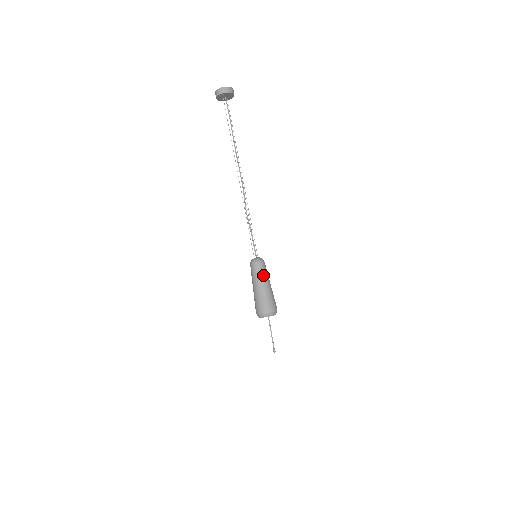
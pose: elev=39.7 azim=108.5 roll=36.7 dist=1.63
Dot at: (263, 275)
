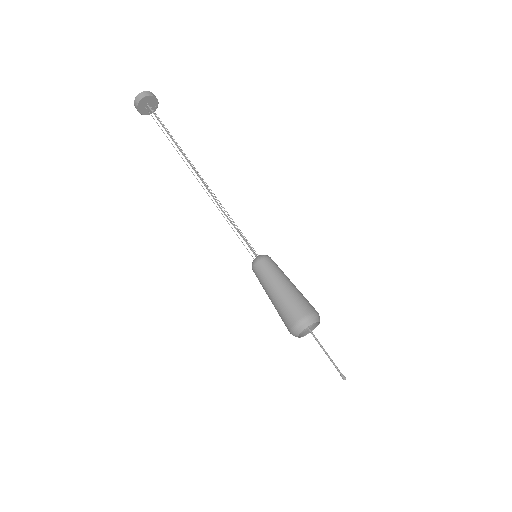
Dot at: (270, 275)
